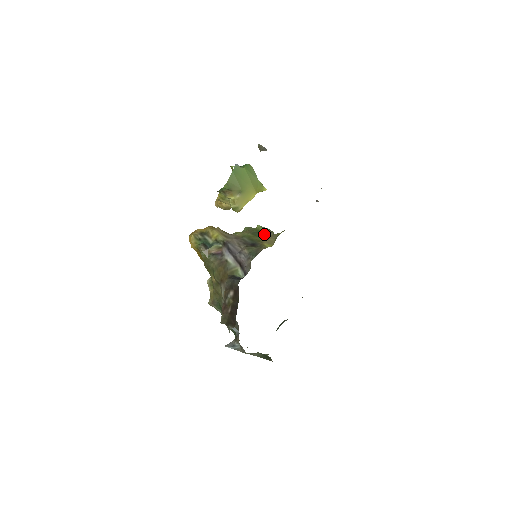
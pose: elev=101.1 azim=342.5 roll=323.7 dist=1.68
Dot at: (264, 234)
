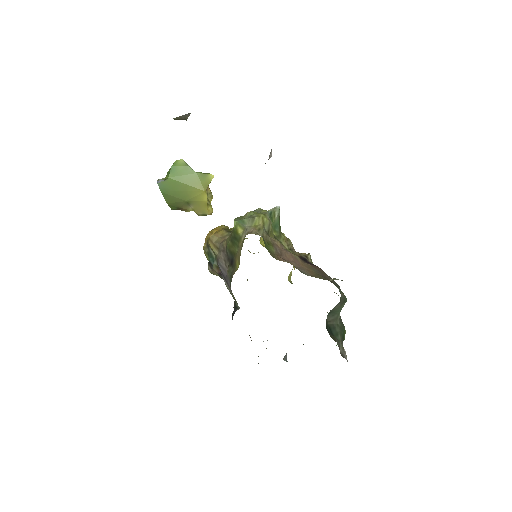
Dot at: (238, 239)
